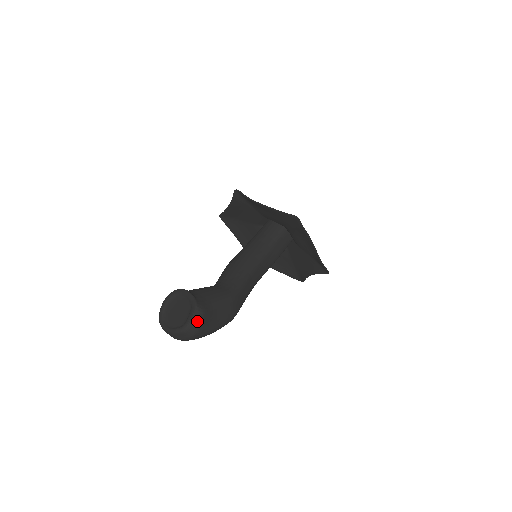
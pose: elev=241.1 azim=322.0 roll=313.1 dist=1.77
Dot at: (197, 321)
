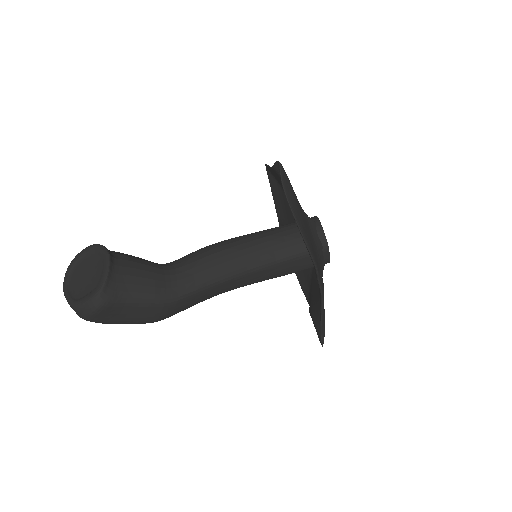
Dot at: (89, 310)
